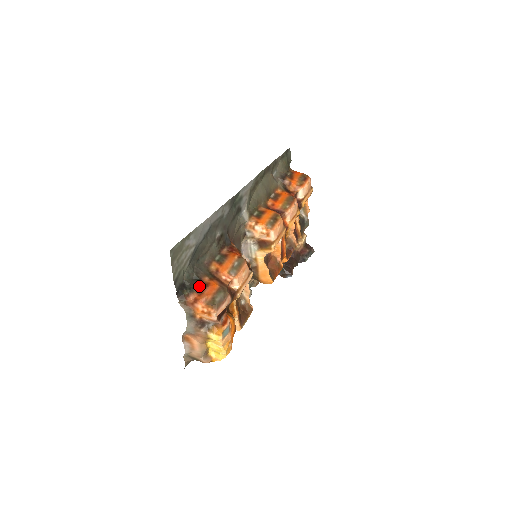
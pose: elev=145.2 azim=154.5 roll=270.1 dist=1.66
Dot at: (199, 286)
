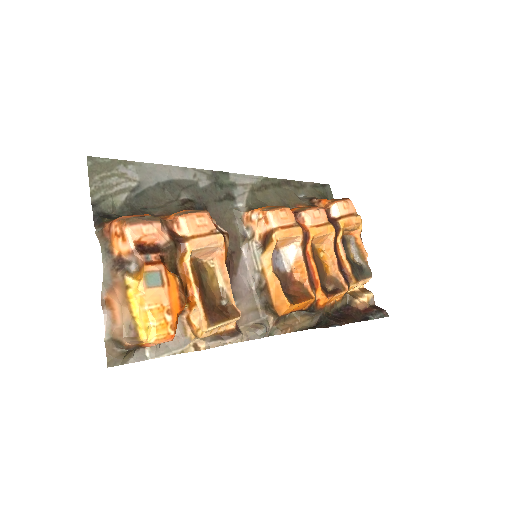
Dot at: occluded
